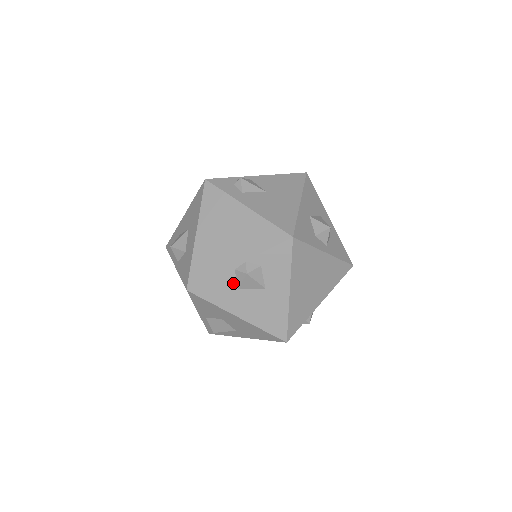
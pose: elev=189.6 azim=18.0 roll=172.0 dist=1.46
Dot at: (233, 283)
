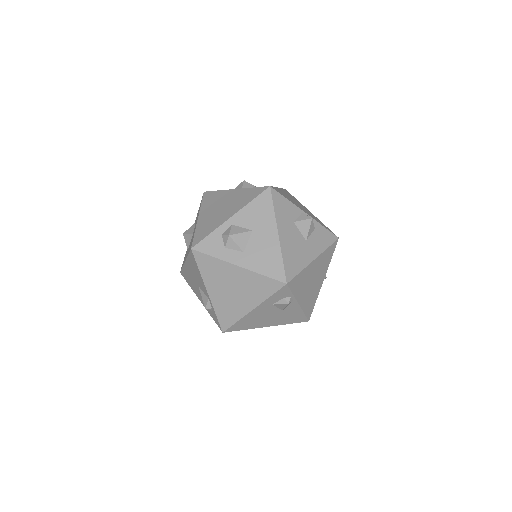
Dot at: (295, 216)
